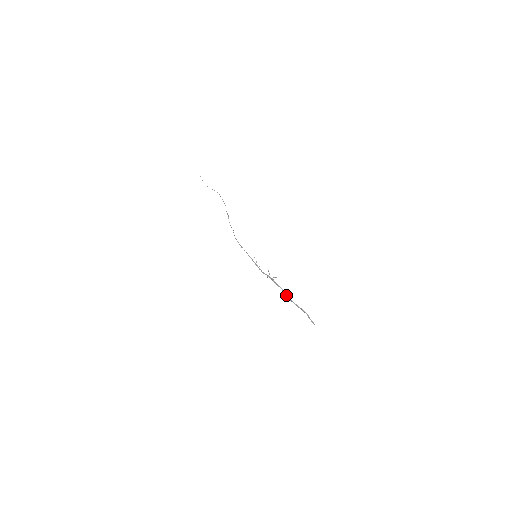
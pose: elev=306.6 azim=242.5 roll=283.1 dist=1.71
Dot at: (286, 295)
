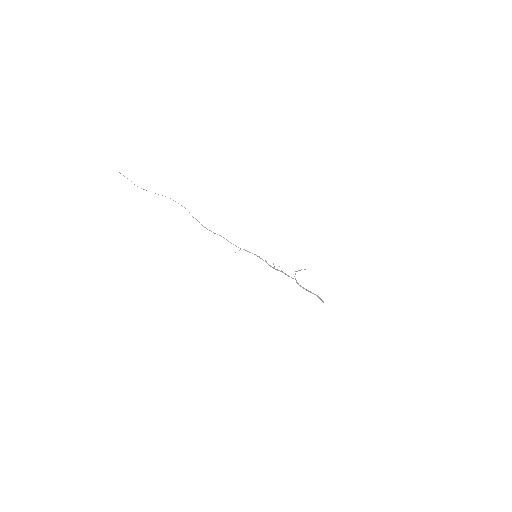
Dot at: occluded
